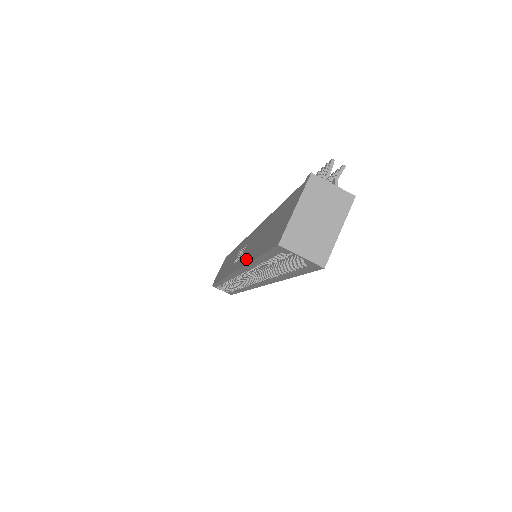
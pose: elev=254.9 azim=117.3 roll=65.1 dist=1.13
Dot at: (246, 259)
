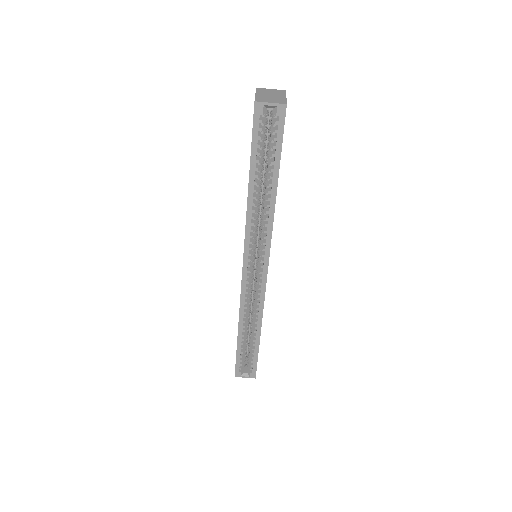
Dot at: occluded
